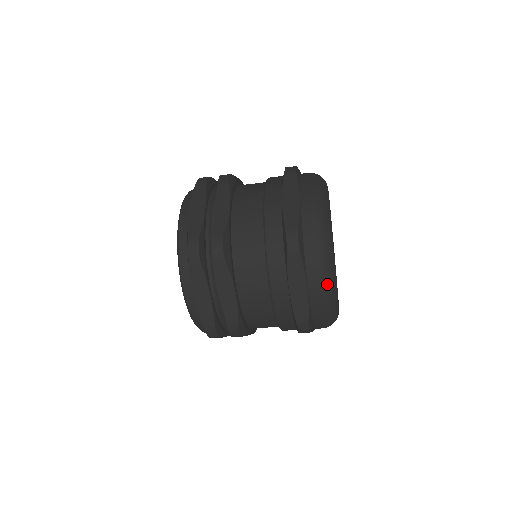
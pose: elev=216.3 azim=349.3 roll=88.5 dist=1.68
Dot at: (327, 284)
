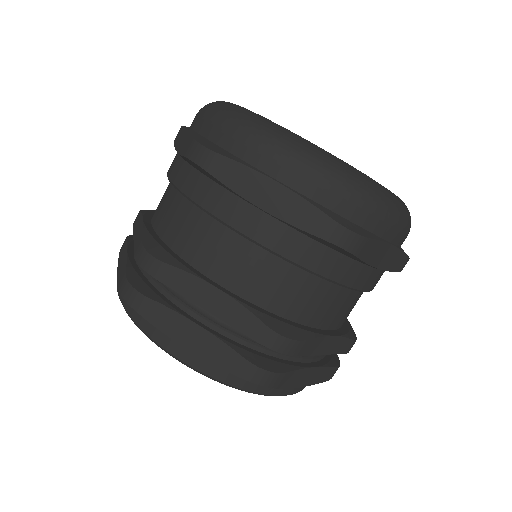
Dot at: (295, 152)
